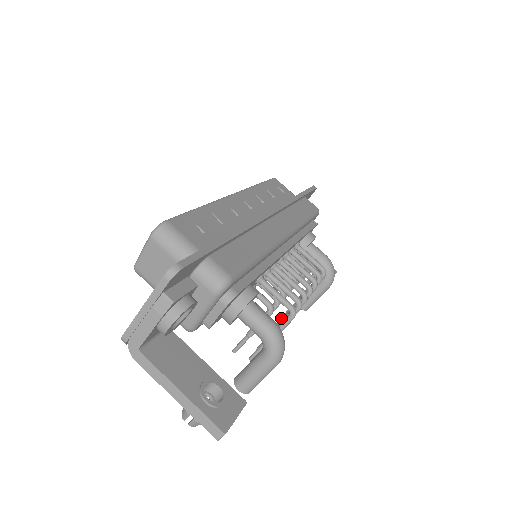
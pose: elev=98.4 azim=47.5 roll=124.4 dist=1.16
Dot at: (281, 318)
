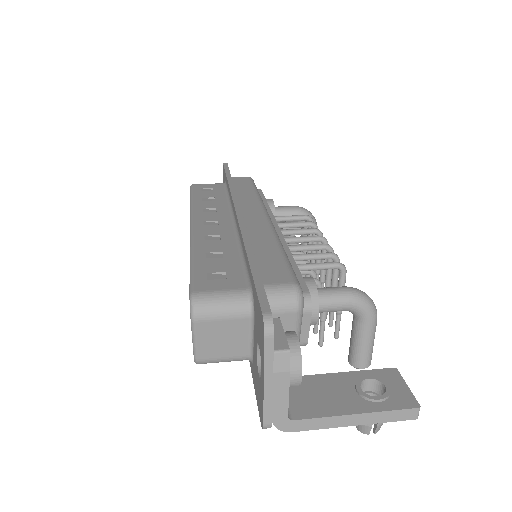
Dot at: occluded
